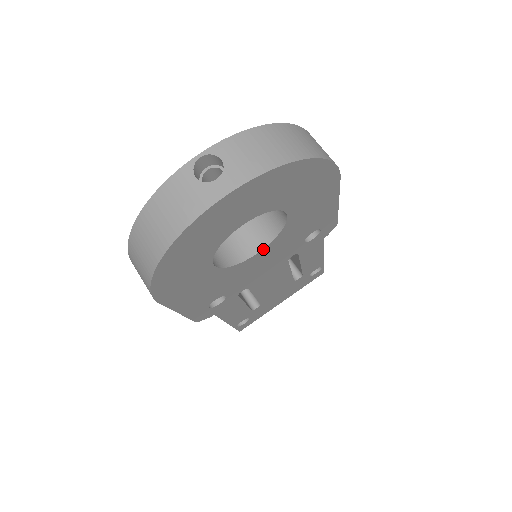
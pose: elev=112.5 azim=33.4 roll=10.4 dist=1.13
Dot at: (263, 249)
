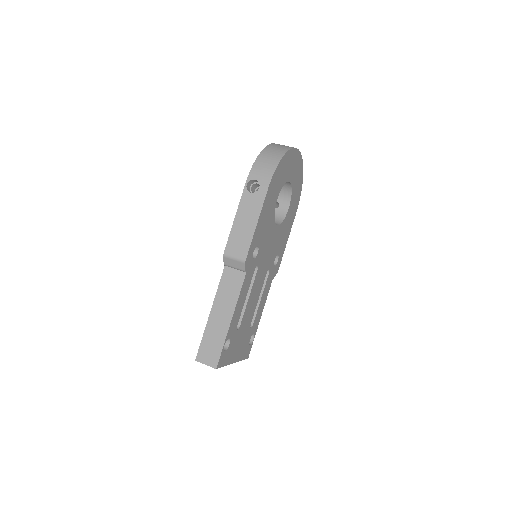
Dot at: (277, 226)
